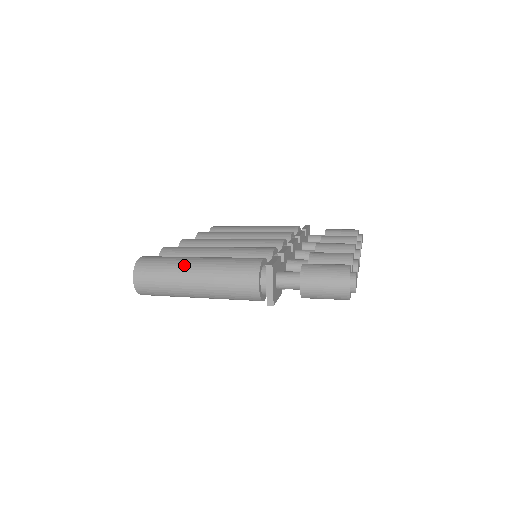
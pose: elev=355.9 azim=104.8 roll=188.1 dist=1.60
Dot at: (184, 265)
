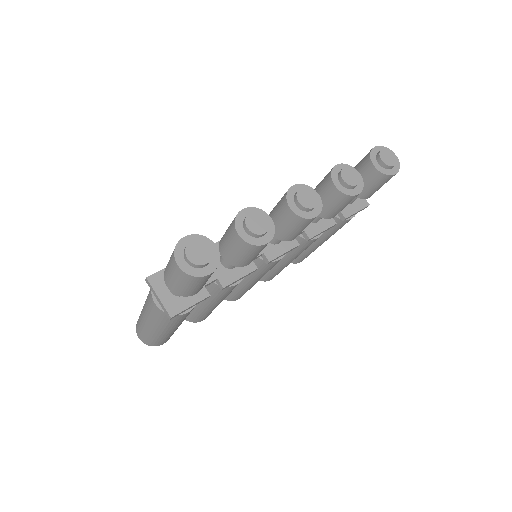
Dot at: occluded
